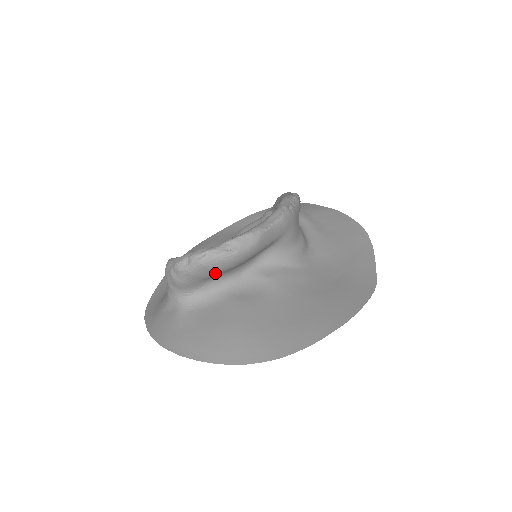
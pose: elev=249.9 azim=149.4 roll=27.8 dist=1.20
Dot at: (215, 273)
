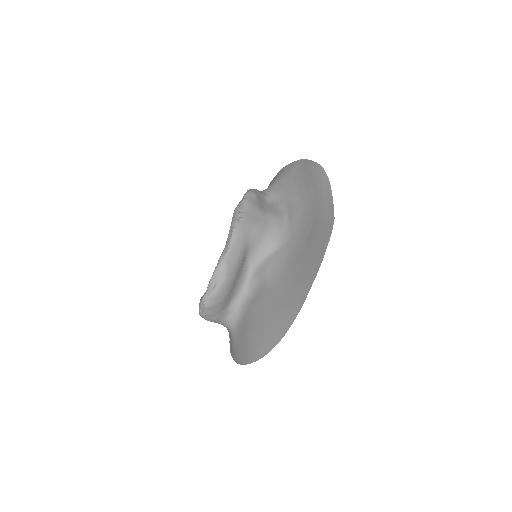
Dot at: (223, 303)
